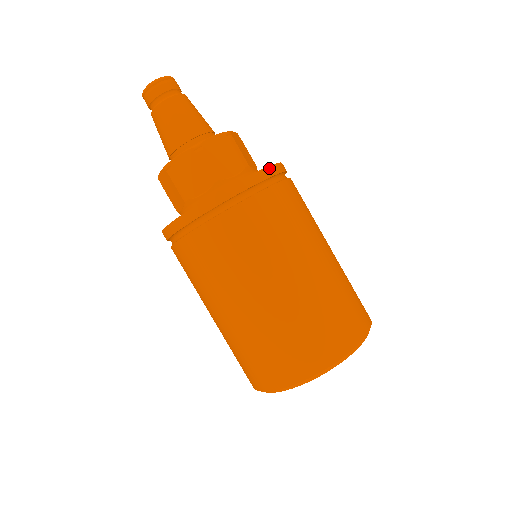
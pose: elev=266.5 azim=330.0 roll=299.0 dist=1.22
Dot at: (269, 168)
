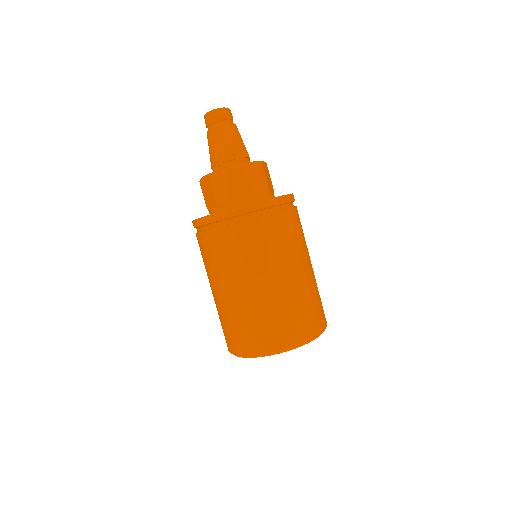
Dot at: (284, 197)
